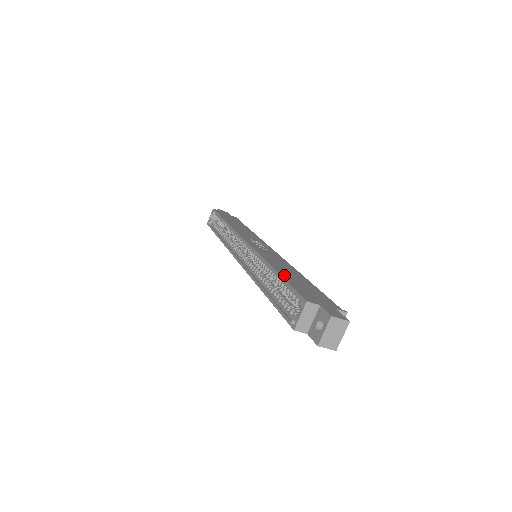
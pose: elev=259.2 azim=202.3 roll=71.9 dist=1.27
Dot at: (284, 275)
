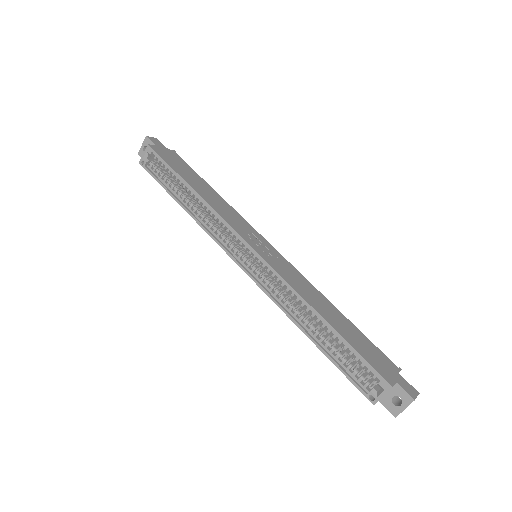
Dot at: (340, 331)
